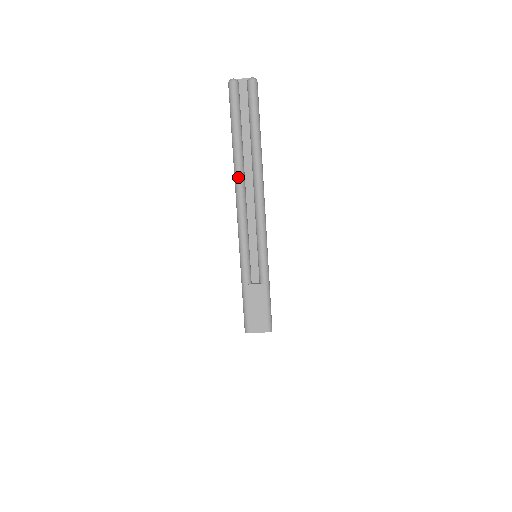
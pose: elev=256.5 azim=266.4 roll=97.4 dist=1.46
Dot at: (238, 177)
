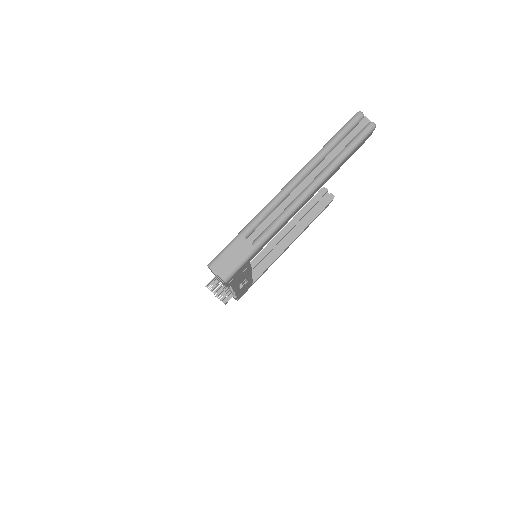
Dot at: (307, 167)
